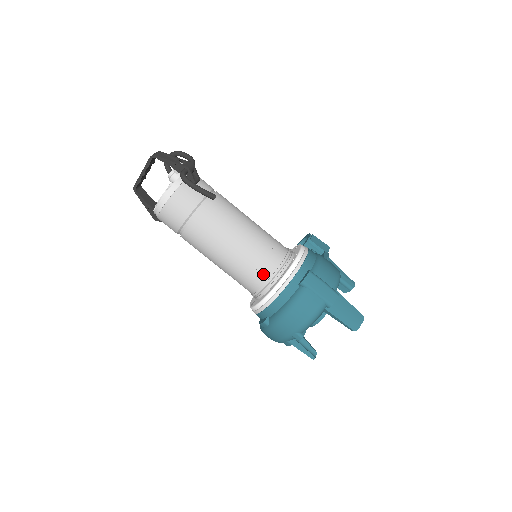
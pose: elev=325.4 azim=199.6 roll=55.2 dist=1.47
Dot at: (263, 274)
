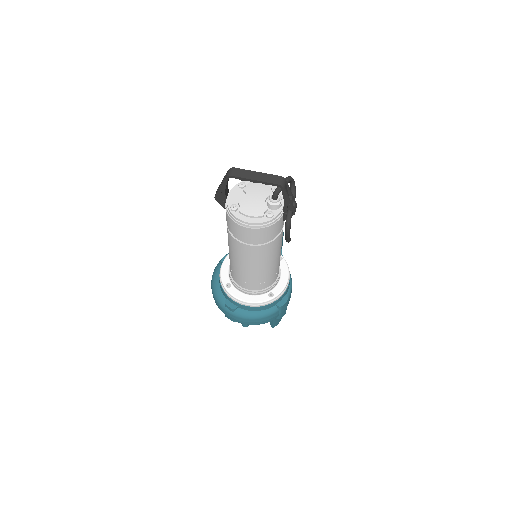
Dot at: (261, 287)
